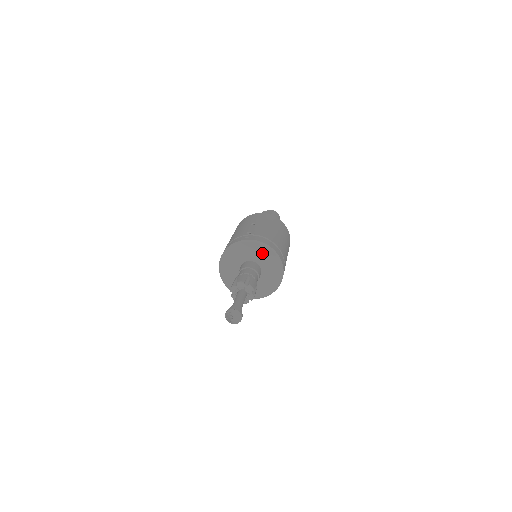
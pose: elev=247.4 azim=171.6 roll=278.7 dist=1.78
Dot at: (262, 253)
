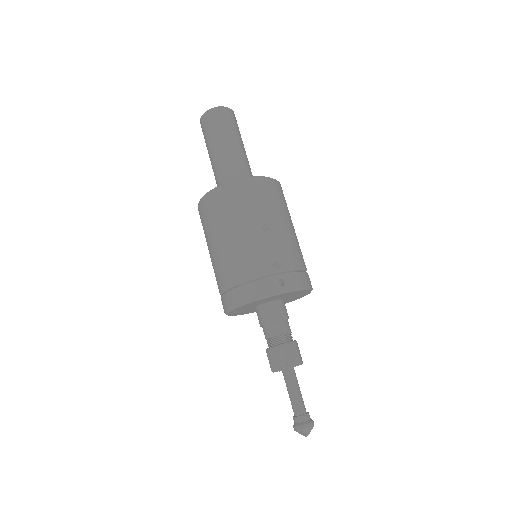
Dot at: (296, 294)
